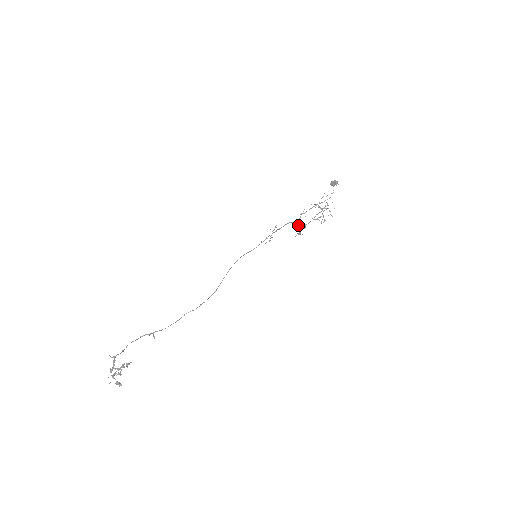
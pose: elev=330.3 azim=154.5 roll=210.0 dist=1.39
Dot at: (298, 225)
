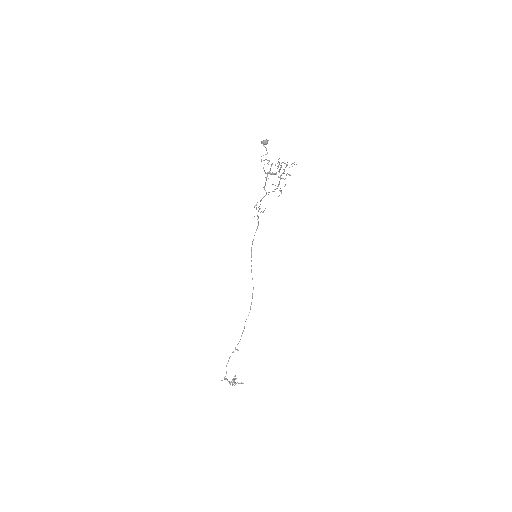
Dot at: occluded
